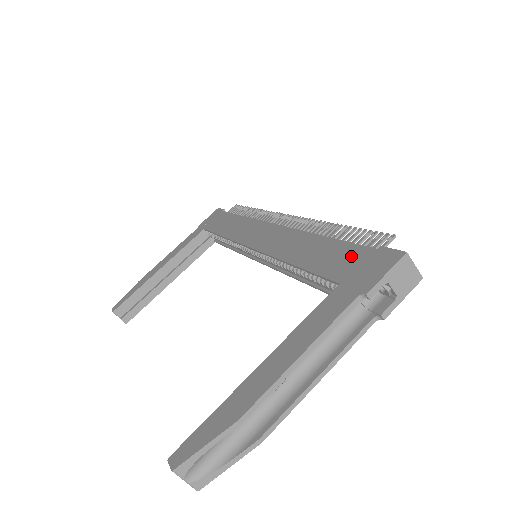
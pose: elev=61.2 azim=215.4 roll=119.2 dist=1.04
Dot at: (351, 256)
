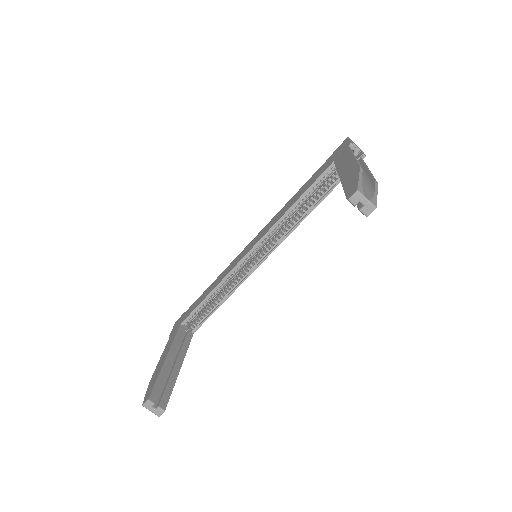
Dot at: (324, 165)
